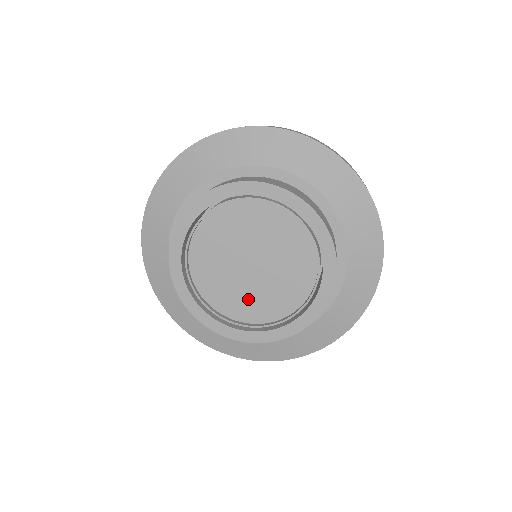
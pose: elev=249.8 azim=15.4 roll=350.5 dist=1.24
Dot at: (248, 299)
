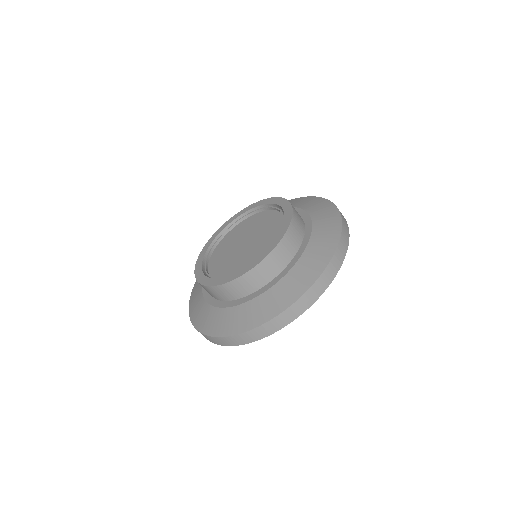
Dot at: (226, 263)
